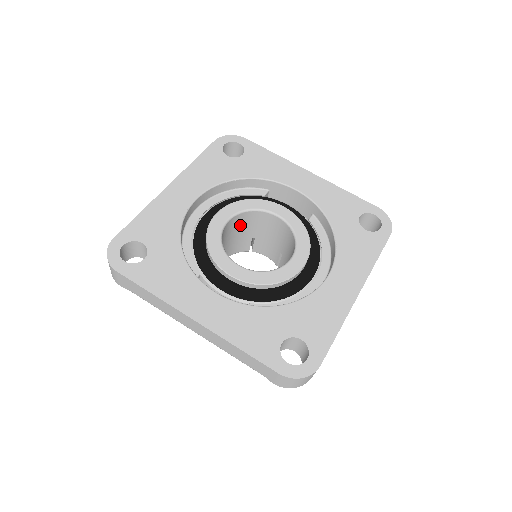
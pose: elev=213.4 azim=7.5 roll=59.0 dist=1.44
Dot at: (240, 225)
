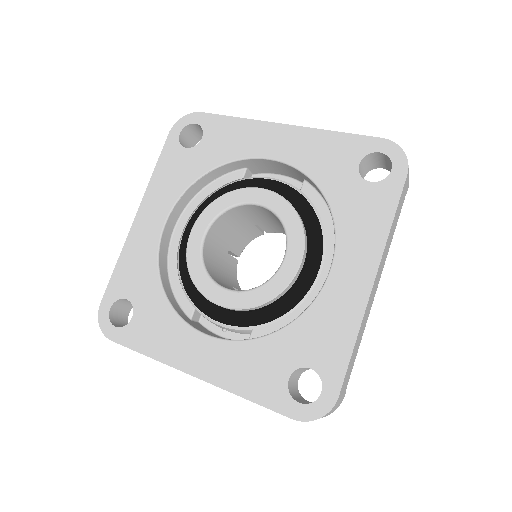
Dot at: (228, 225)
